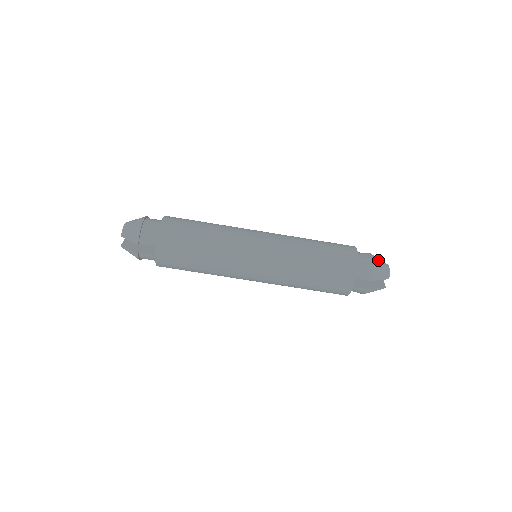
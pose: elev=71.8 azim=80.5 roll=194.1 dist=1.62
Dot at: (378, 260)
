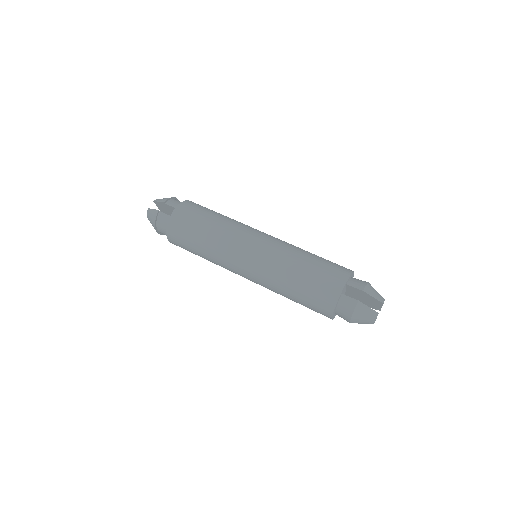
Dot at: occluded
